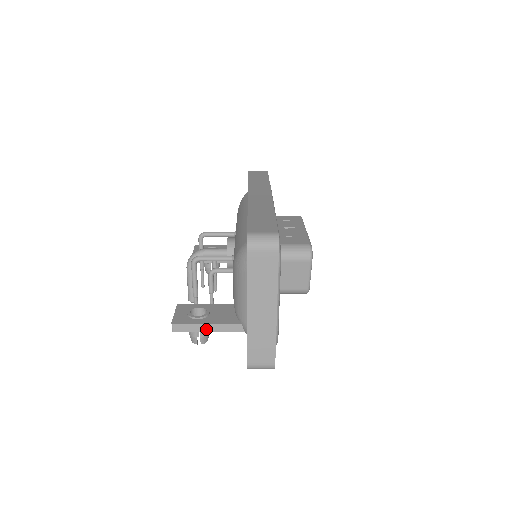
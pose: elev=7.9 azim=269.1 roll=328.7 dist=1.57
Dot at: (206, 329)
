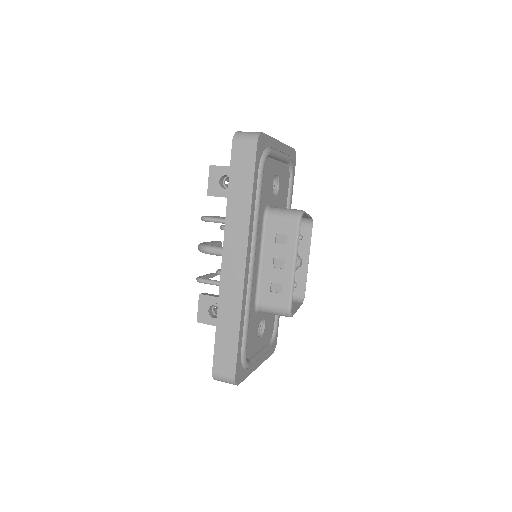
Dot at: occluded
